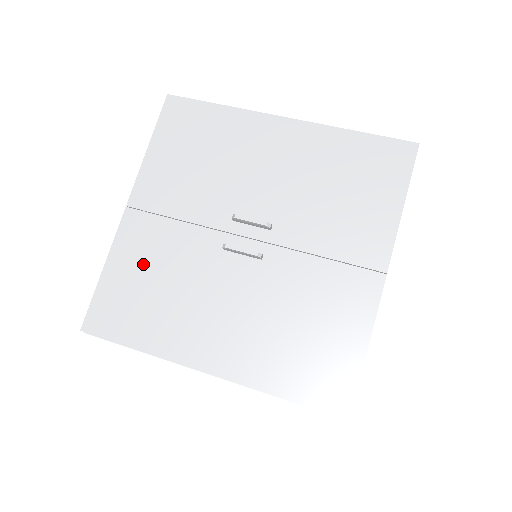
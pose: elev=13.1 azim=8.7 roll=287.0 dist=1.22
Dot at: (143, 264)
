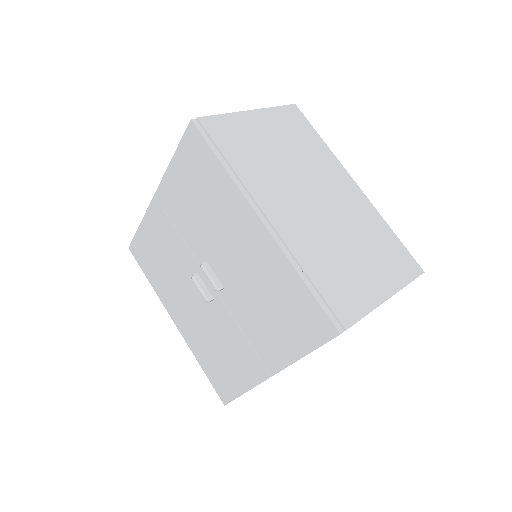
Dot at: (157, 241)
